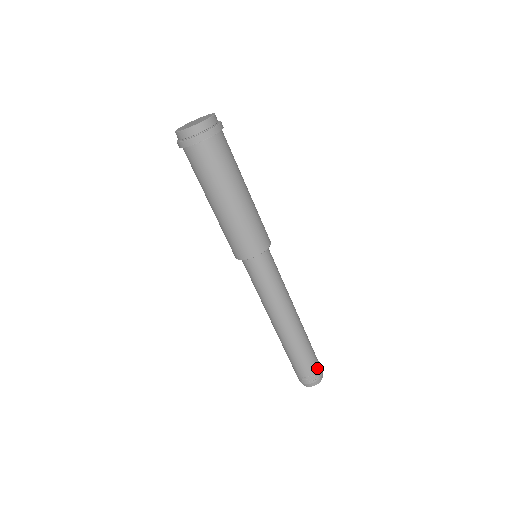
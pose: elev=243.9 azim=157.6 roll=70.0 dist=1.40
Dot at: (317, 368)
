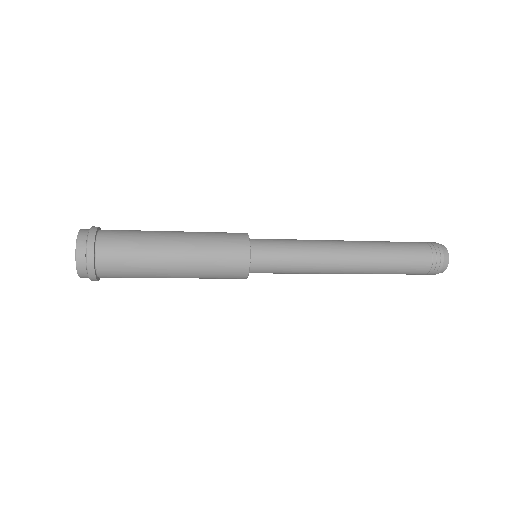
Dot at: (430, 255)
